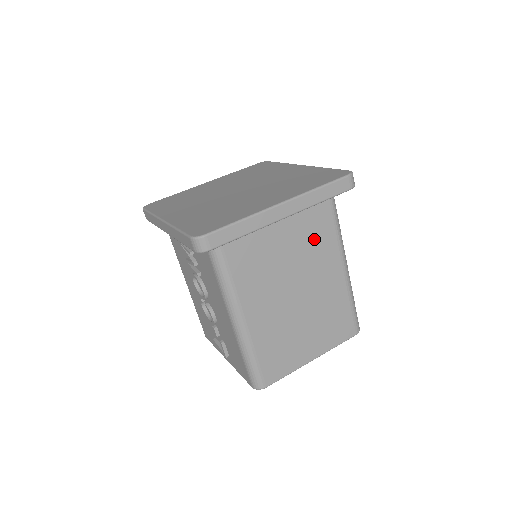
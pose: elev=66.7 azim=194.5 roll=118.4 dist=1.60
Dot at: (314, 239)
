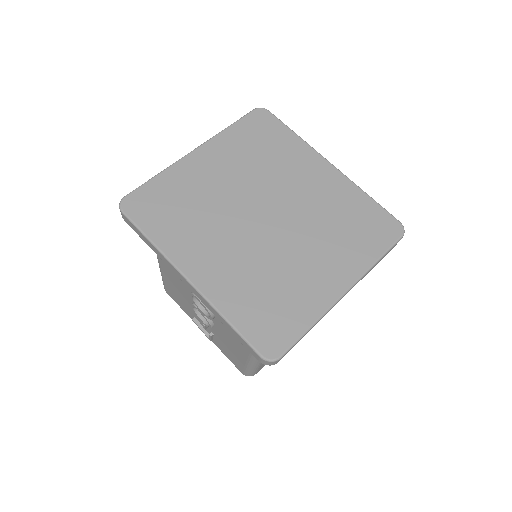
Dot at: occluded
